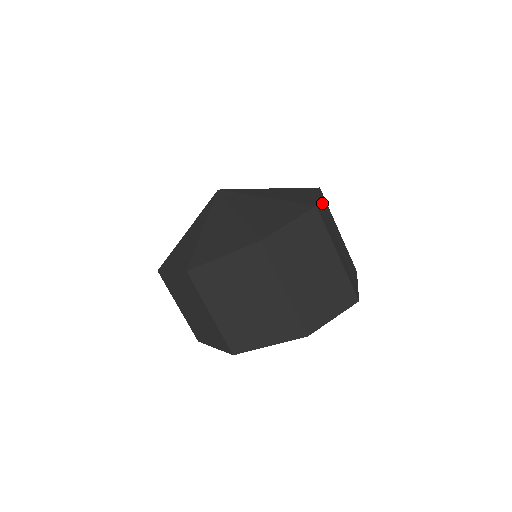
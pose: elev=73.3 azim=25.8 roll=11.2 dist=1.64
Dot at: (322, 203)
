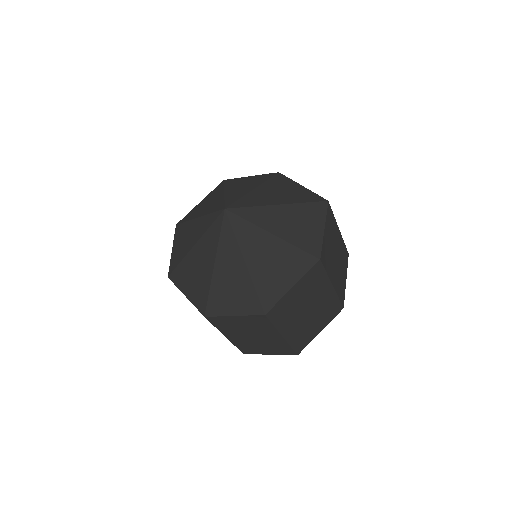
Dot at: (300, 287)
